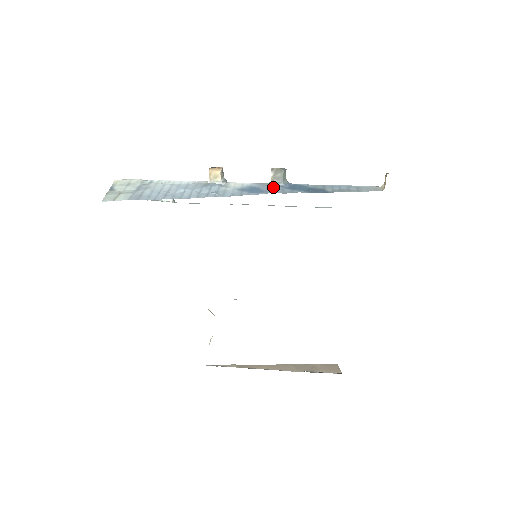
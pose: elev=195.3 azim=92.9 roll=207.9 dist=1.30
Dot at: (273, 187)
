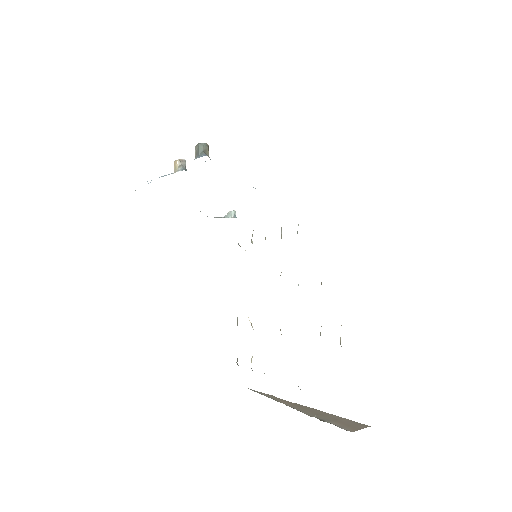
Dot at: occluded
